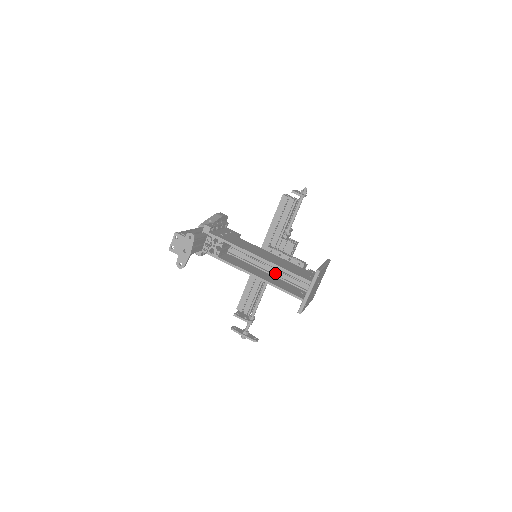
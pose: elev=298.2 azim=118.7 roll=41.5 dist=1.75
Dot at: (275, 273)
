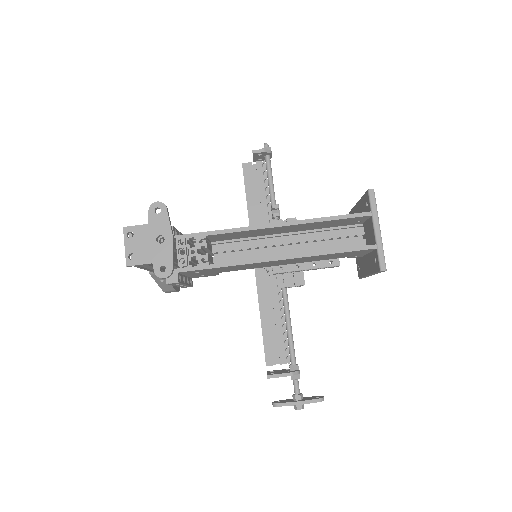
Dot at: (303, 252)
